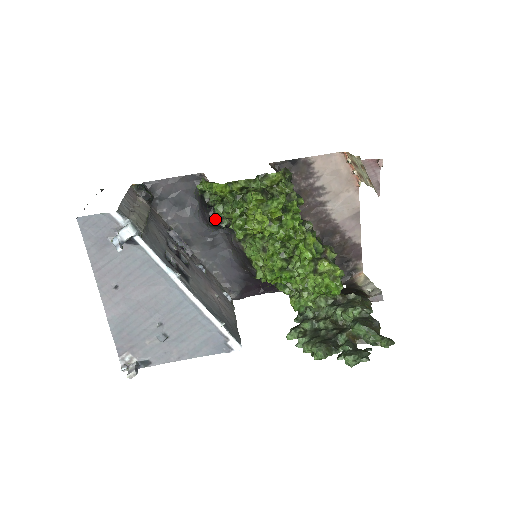
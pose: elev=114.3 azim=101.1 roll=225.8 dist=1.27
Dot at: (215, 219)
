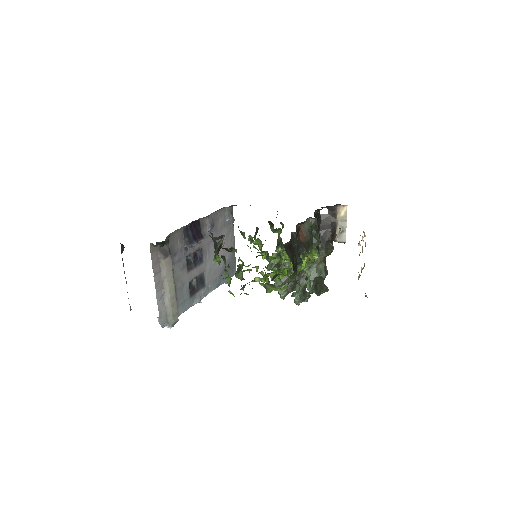
Dot at: (226, 249)
